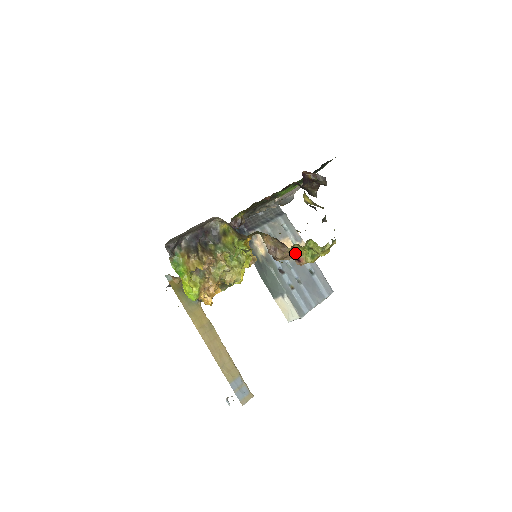
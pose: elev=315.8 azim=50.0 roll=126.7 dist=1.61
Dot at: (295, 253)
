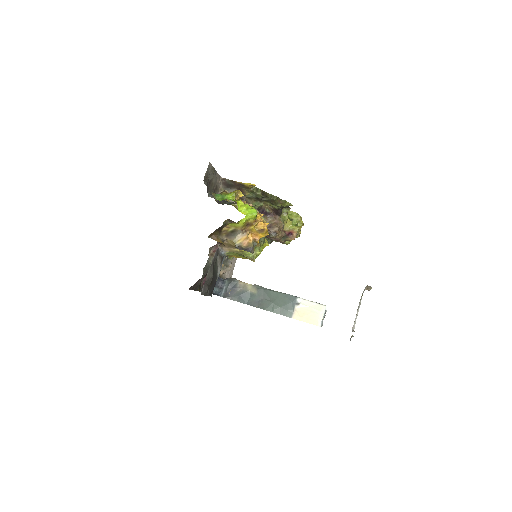
Dot at: (284, 231)
